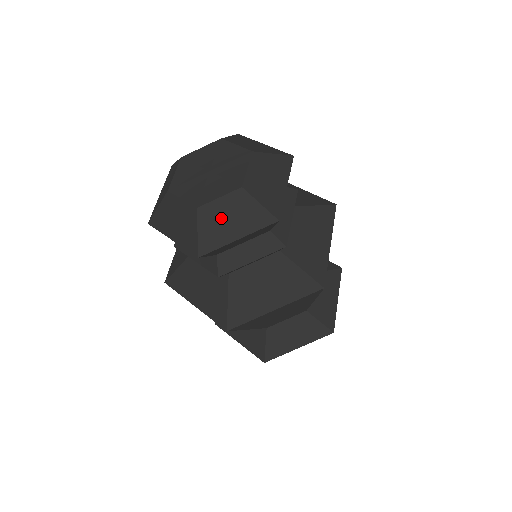
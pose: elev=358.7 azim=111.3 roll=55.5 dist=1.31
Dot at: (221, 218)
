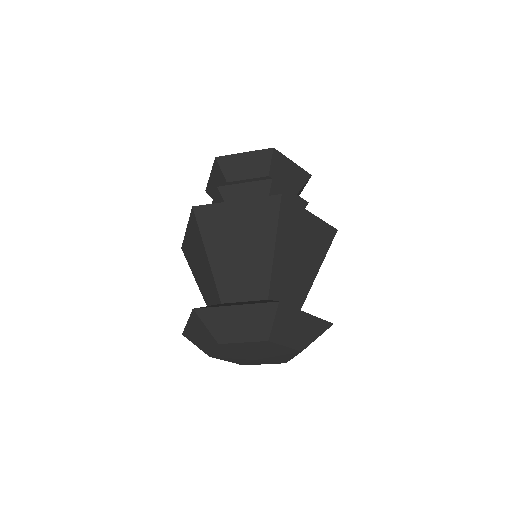
Dot at: occluded
